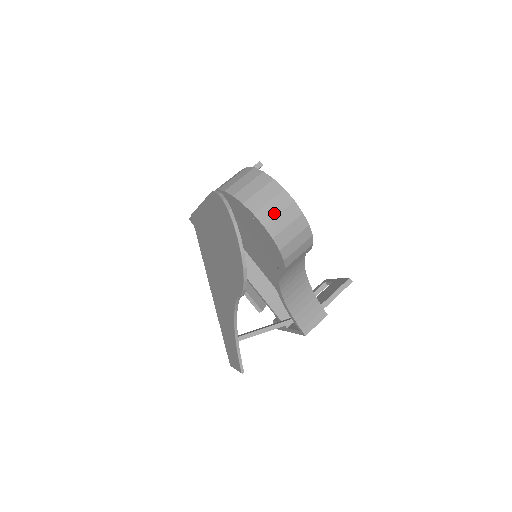
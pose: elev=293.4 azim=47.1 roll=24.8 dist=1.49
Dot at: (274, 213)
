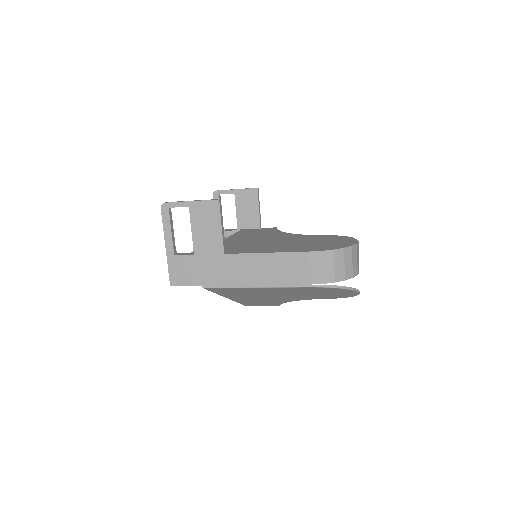
Dot at: occluded
